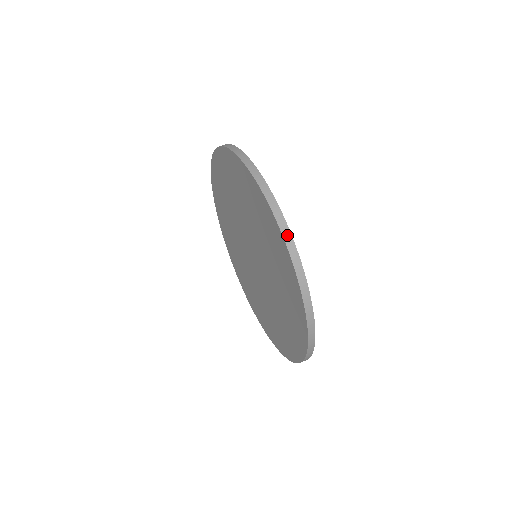
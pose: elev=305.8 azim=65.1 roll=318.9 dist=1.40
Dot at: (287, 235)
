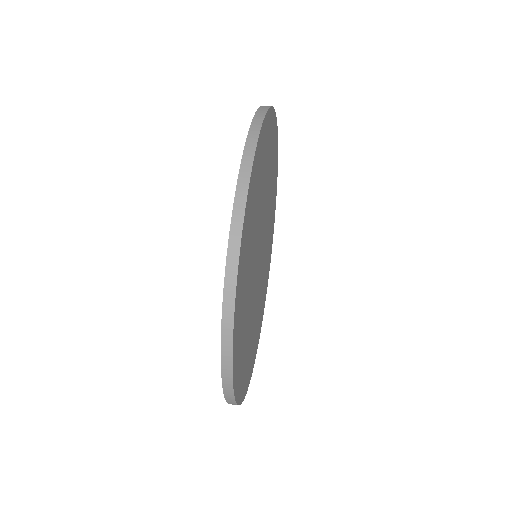
Dot at: (258, 119)
